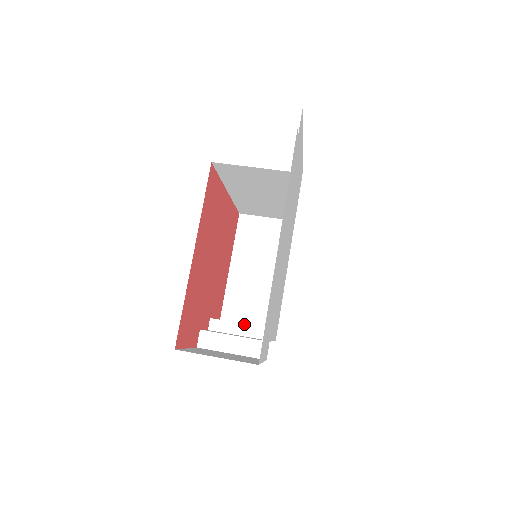
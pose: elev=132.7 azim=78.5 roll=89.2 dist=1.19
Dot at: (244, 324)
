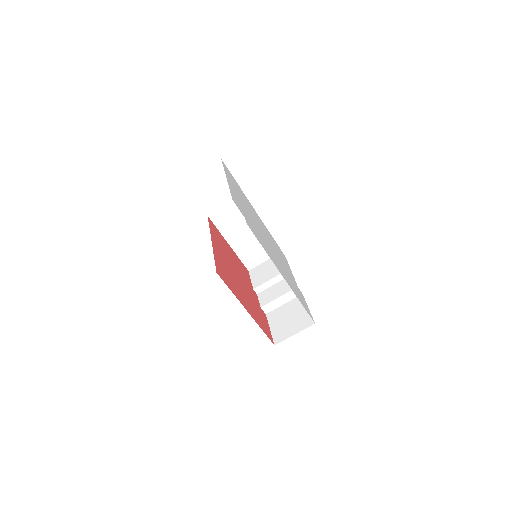
Dot at: (272, 279)
